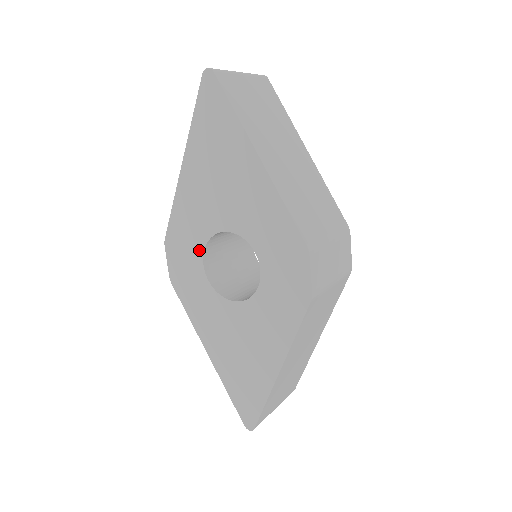
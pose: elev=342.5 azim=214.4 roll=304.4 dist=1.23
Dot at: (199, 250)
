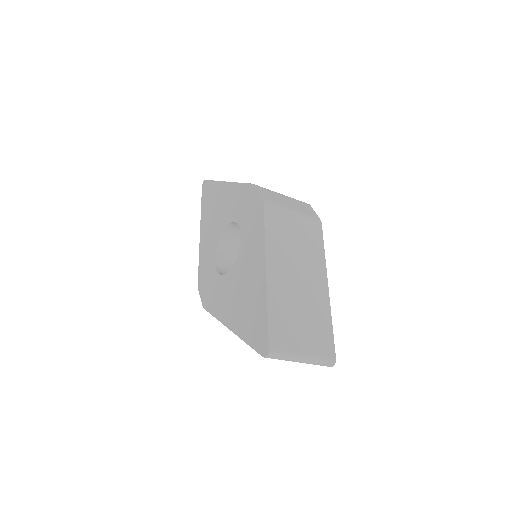
Dot at: (213, 263)
